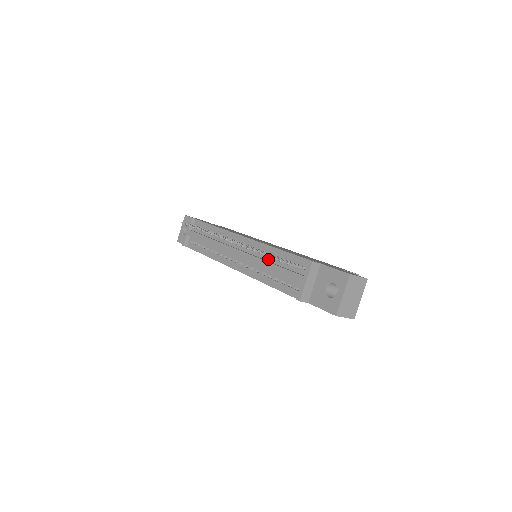
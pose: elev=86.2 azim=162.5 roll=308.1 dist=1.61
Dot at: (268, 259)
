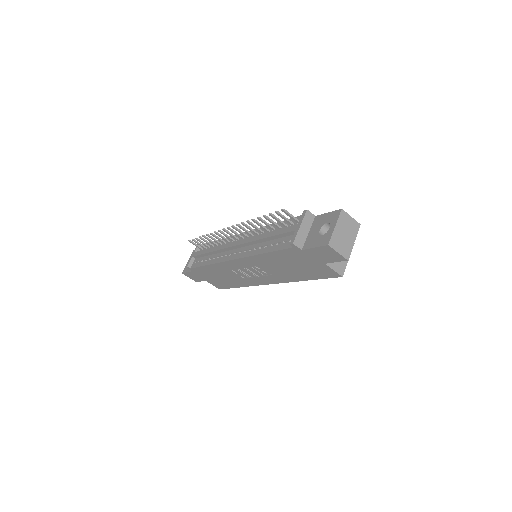
Dot at: occluded
